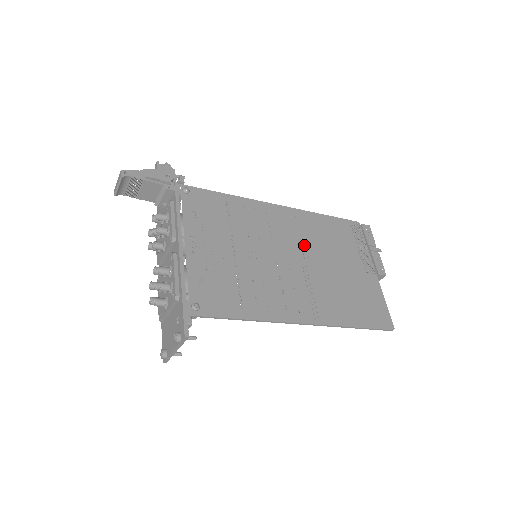
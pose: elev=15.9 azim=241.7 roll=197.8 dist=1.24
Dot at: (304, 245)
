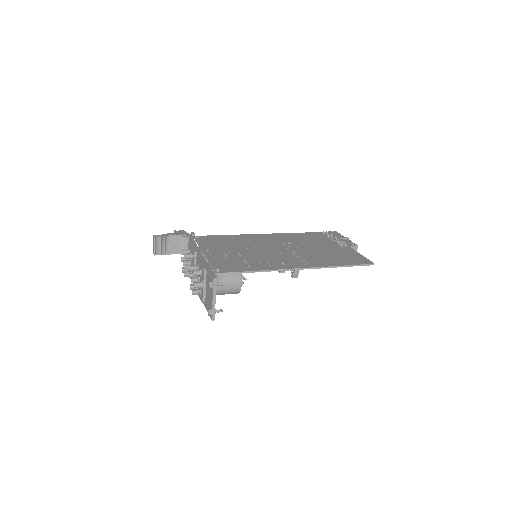
Dot at: (288, 244)
